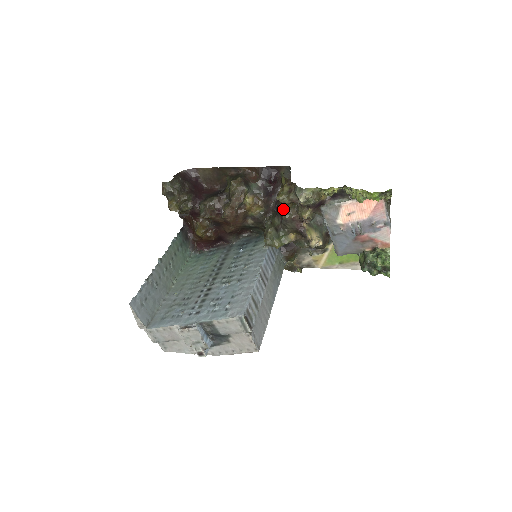
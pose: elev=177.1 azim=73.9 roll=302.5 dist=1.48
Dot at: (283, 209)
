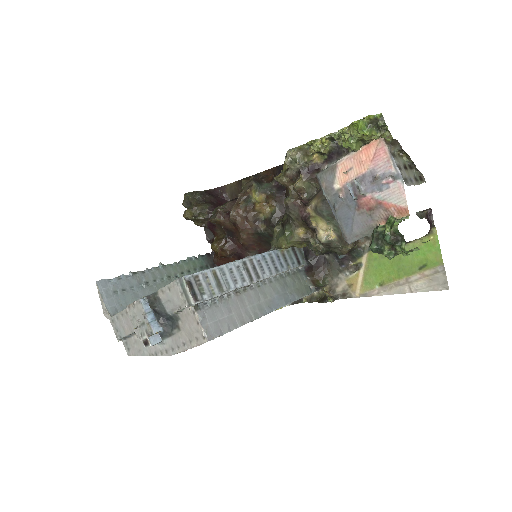
Dot at: occluded
